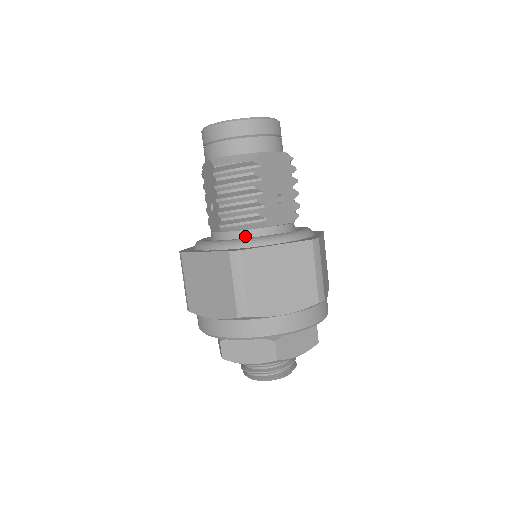
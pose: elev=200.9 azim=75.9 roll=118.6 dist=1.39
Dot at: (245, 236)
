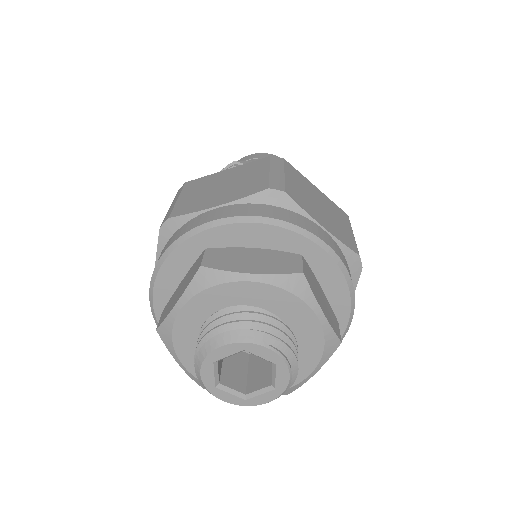
Dot at: occluded
